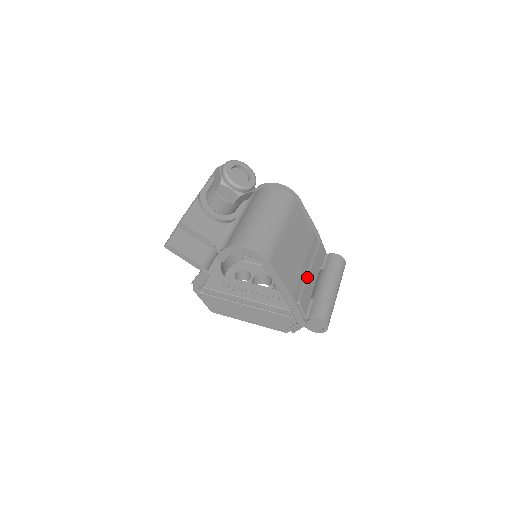
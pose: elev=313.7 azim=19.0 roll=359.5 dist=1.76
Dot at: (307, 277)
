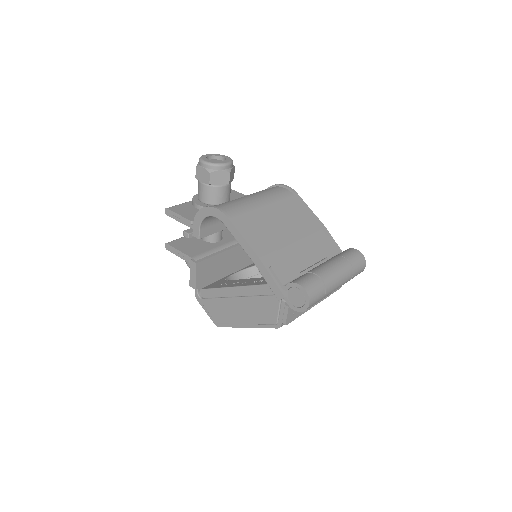
Dot at: (294, 253)
